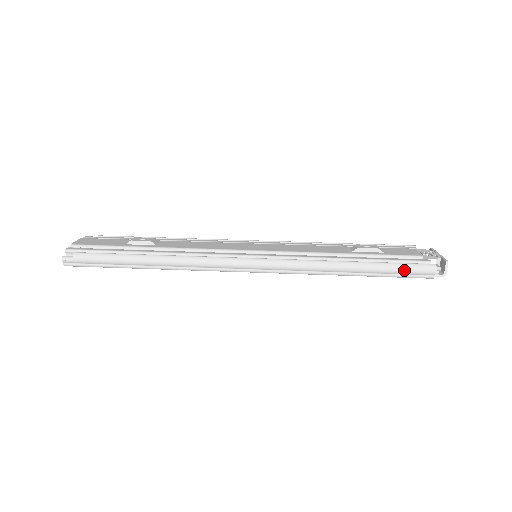
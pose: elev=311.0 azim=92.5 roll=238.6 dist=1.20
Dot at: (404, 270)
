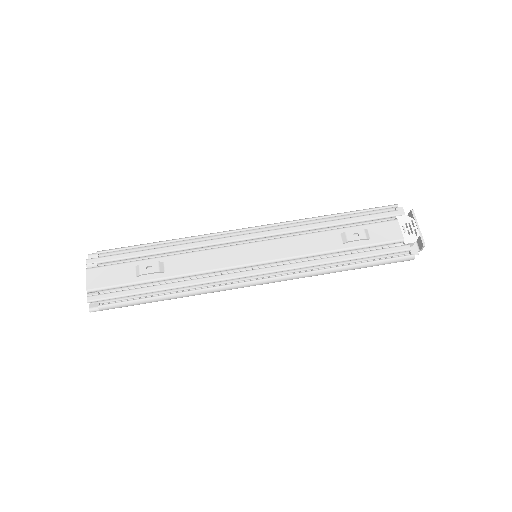
Dot at: occluded
